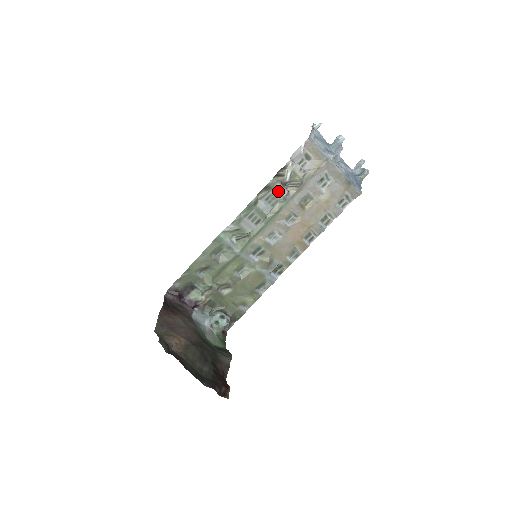
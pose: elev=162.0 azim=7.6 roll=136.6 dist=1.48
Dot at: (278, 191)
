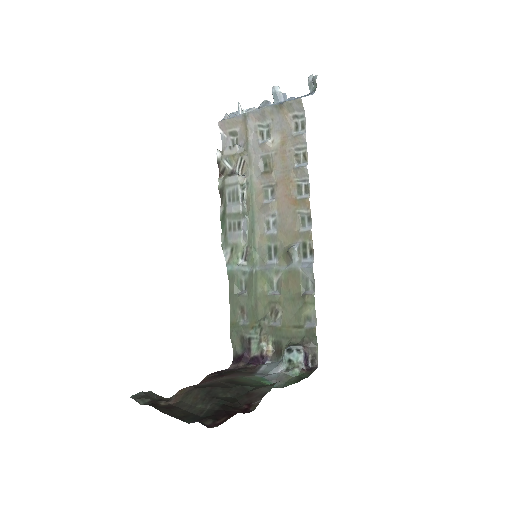
Dot at: (231, 184)
